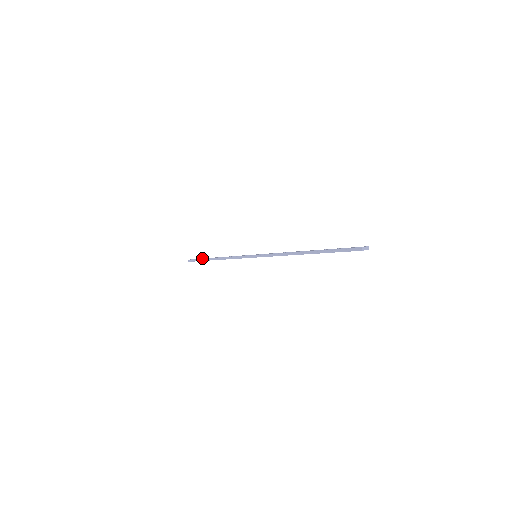
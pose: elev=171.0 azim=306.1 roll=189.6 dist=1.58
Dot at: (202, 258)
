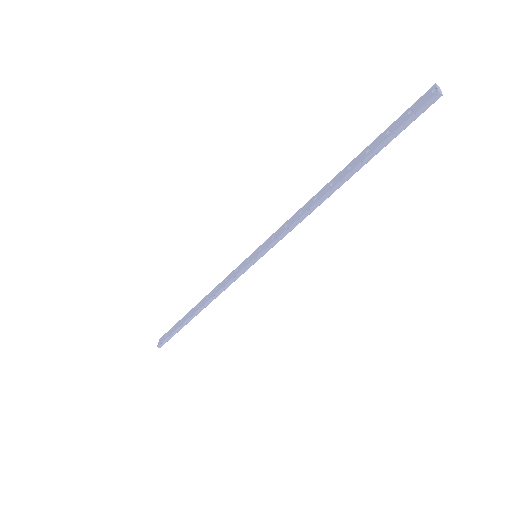
Dot at: (172, 328)
